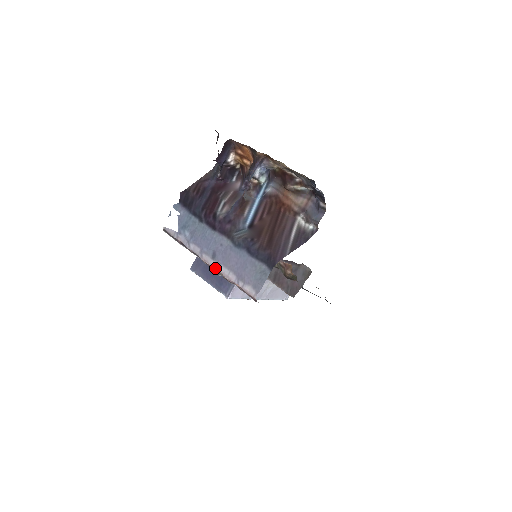
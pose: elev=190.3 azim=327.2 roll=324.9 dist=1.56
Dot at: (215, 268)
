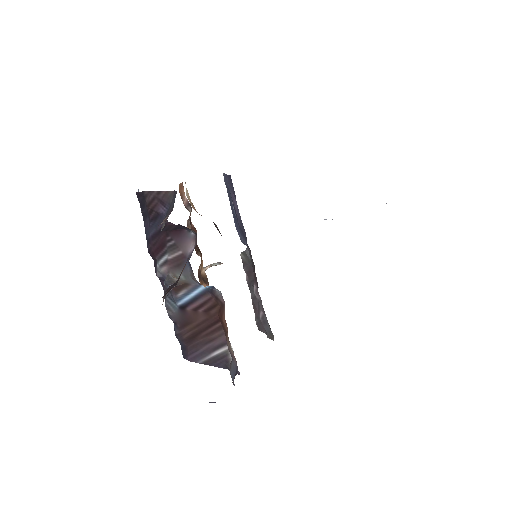
Dot at: occluded
